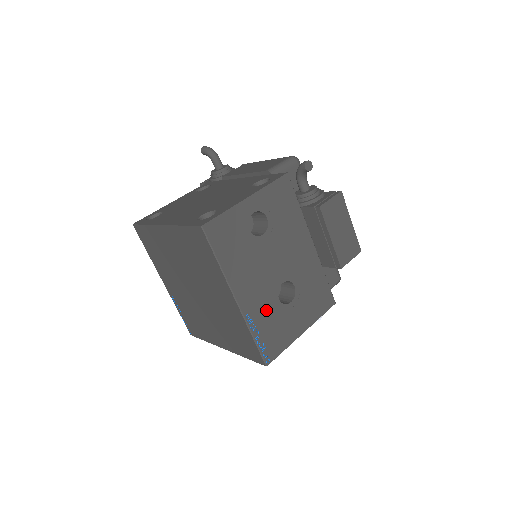
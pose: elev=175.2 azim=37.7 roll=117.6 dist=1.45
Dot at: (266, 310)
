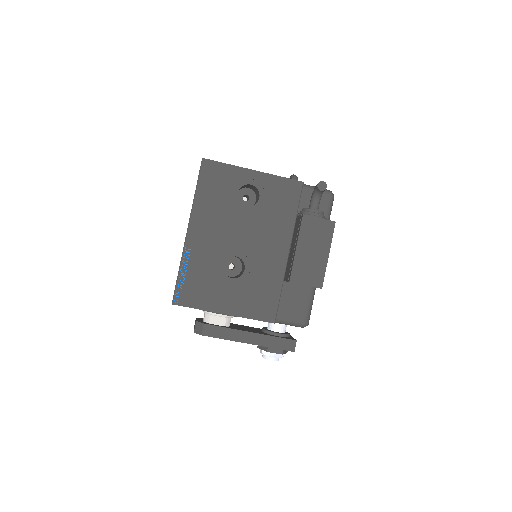
Dot at: (206, 262)
